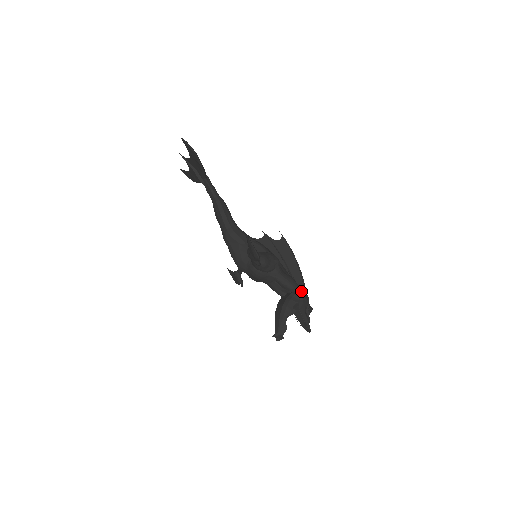
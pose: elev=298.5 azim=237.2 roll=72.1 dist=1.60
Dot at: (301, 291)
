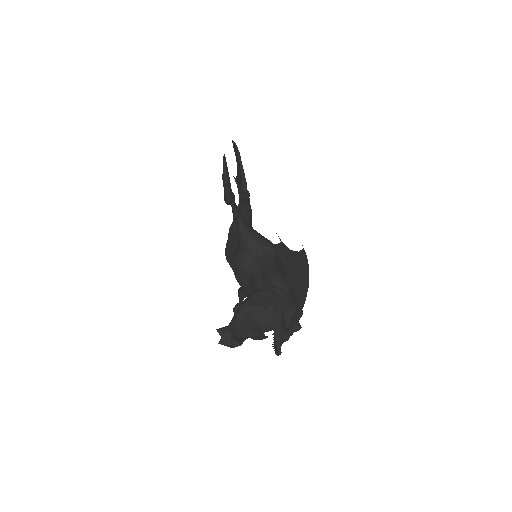
Dot at: (291, 294)
